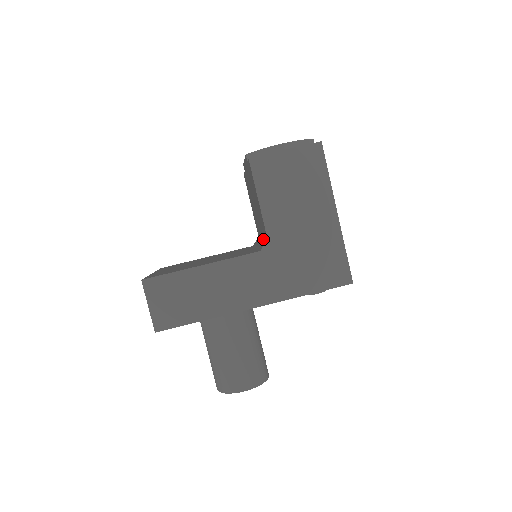
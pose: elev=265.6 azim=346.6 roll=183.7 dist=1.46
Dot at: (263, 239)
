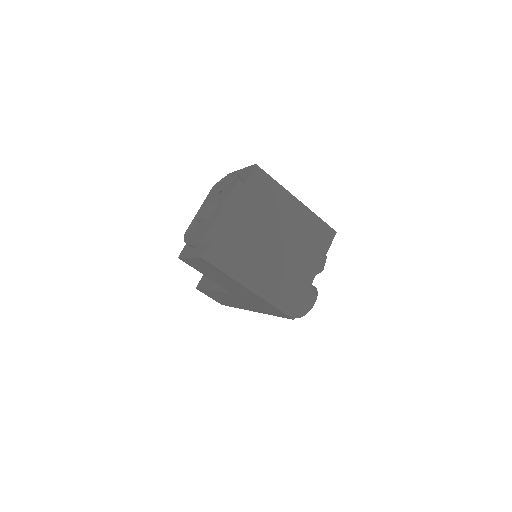
Dot at: occluded
